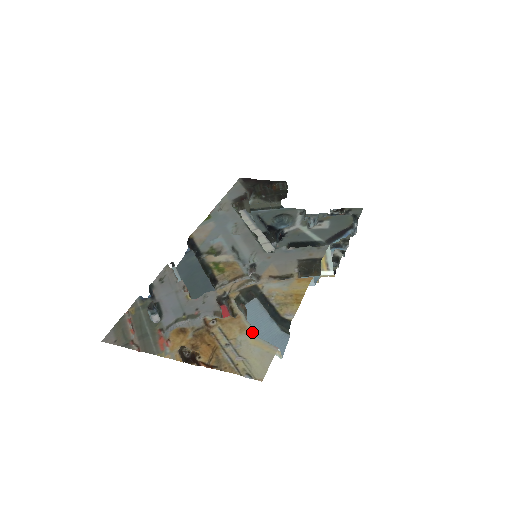
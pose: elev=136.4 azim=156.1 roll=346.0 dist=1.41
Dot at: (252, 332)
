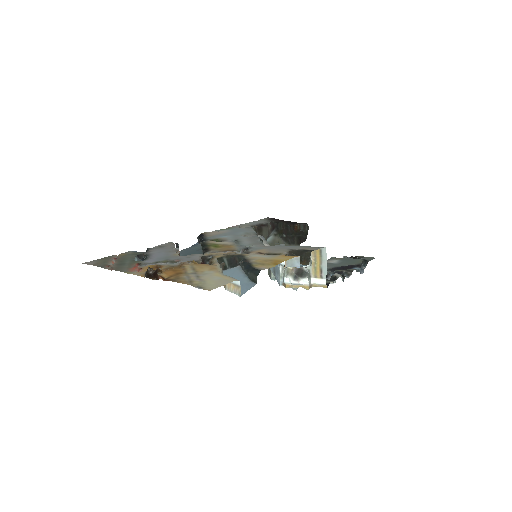
Dot at: (221, 272)
